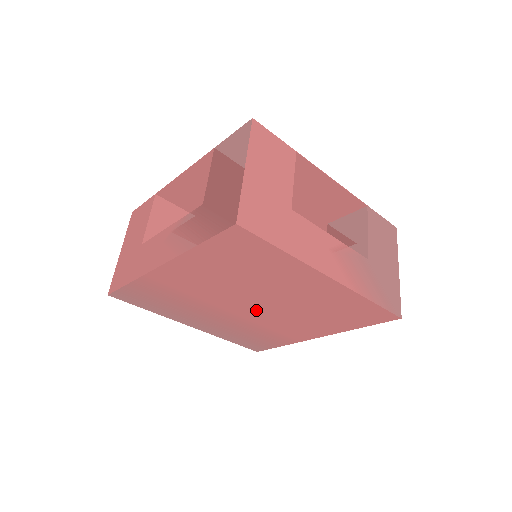
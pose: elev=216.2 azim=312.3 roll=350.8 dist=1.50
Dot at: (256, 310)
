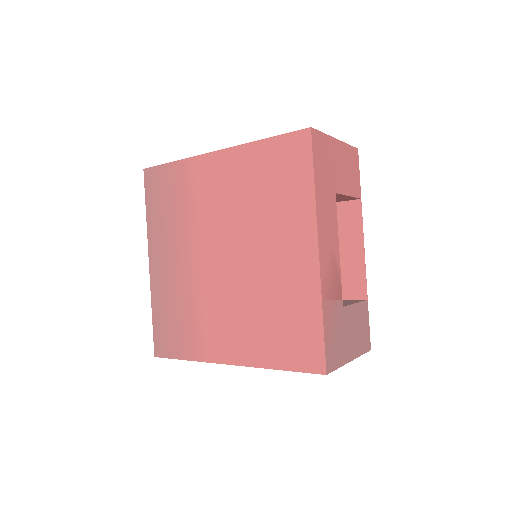
Dot at: (221, 268)
